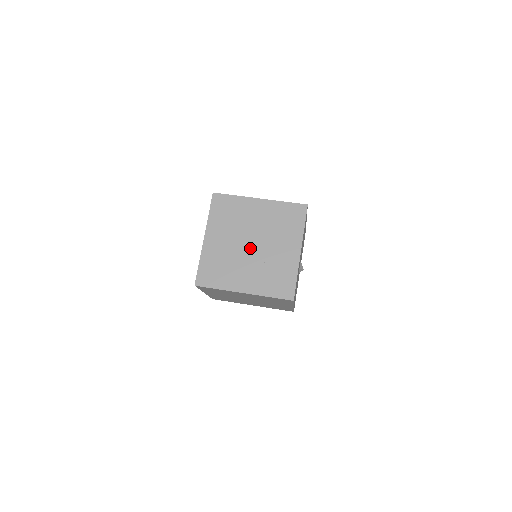
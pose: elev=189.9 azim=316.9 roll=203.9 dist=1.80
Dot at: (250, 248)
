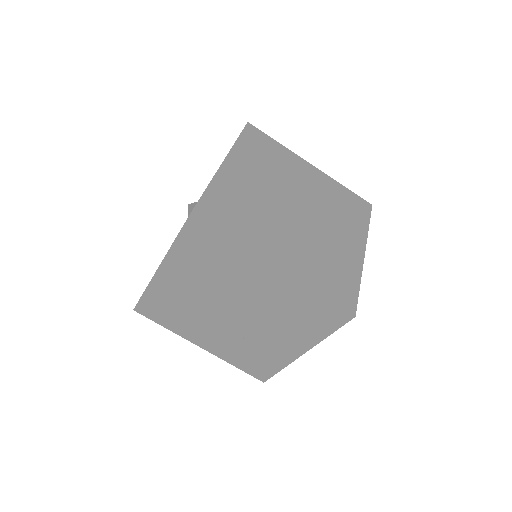
Dot at: (228, 315)
